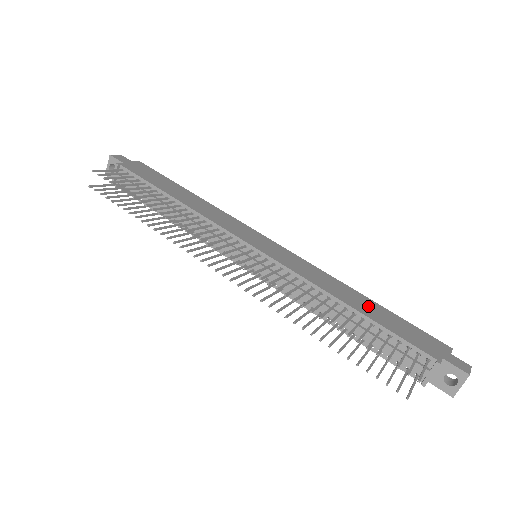
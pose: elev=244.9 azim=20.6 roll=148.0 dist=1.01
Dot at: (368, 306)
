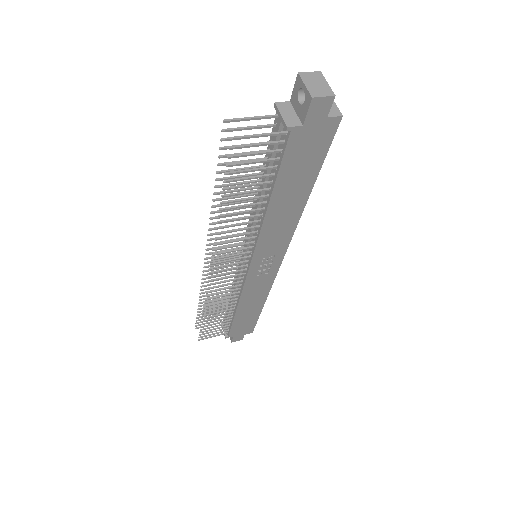
Dot at: occluded
